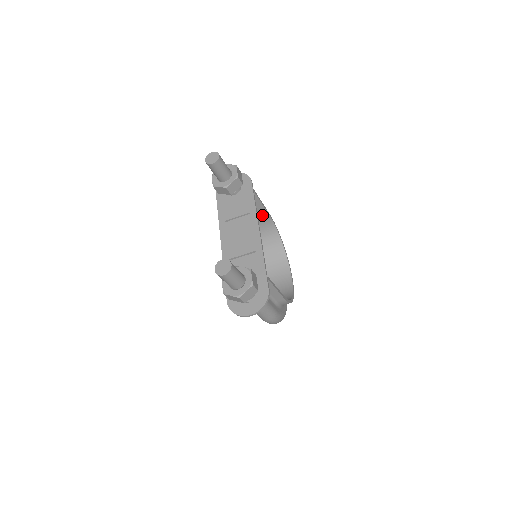
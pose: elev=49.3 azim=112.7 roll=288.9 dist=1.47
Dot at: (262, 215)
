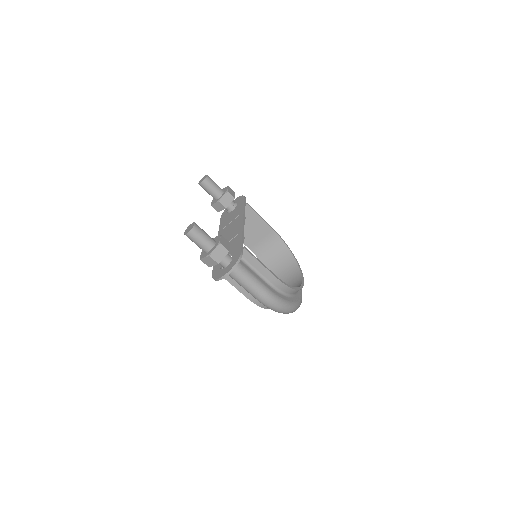
Dot at: (265, 229)
